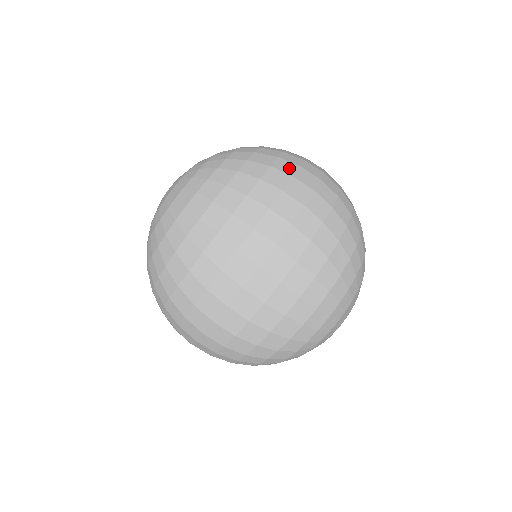
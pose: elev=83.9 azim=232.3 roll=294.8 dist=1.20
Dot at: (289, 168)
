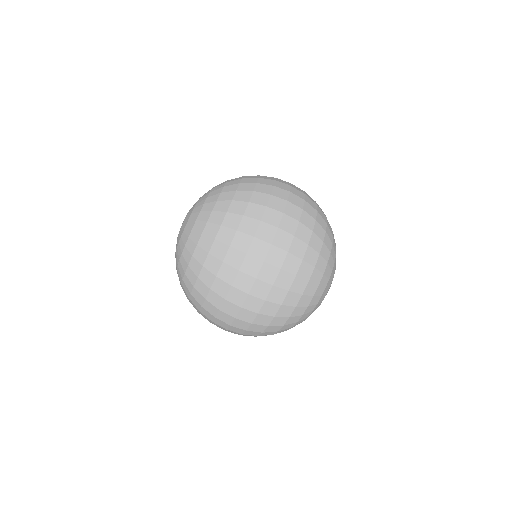
Dot at: (269, 182)
